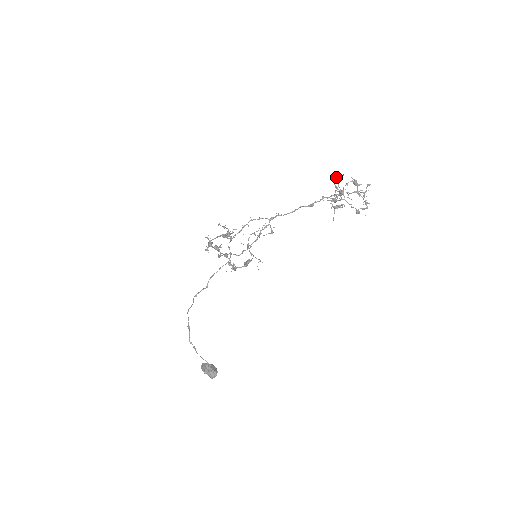
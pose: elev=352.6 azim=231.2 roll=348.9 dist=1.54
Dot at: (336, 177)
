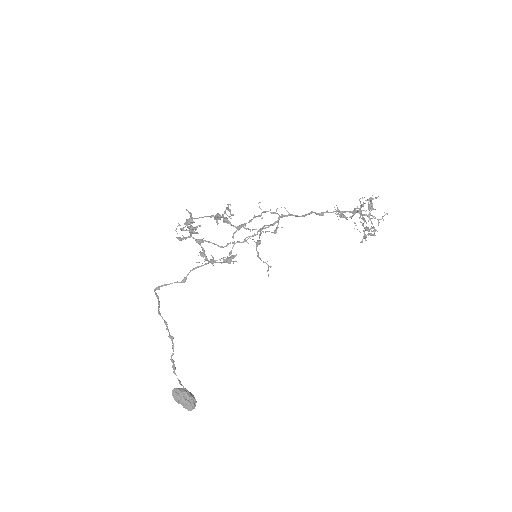
Dot at: occluded
